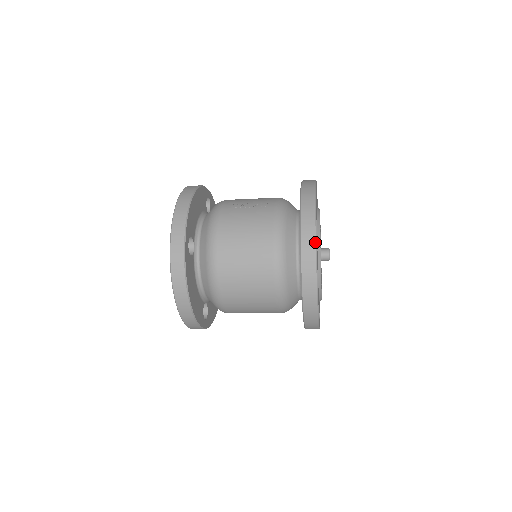
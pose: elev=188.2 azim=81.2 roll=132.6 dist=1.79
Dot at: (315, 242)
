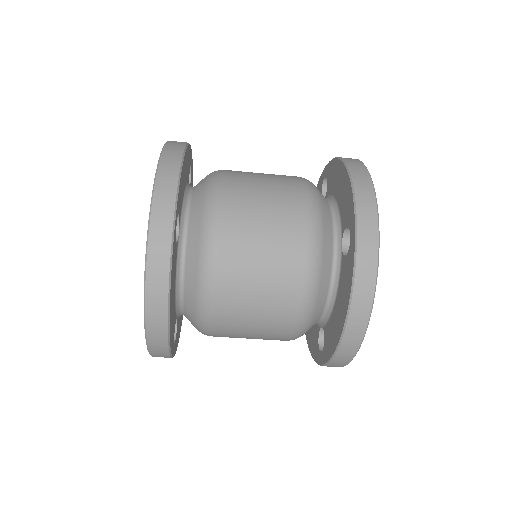
Dot at: occluded
